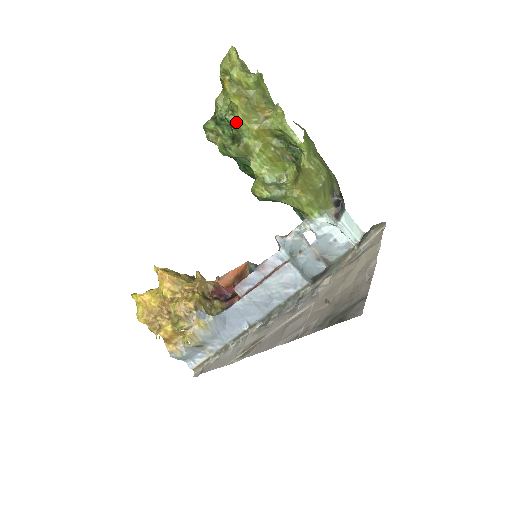
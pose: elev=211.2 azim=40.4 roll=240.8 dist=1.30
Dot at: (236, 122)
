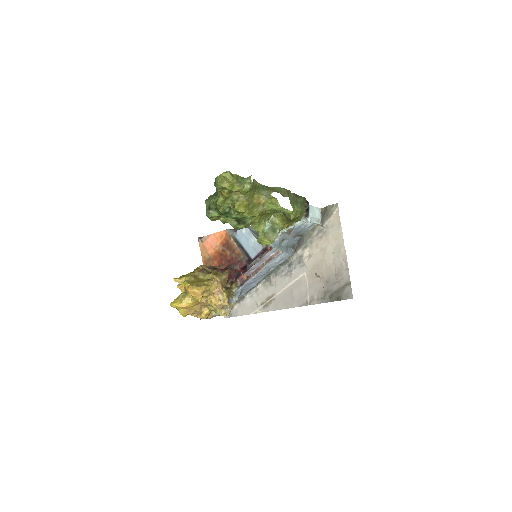
Dot at: (241, 216)
